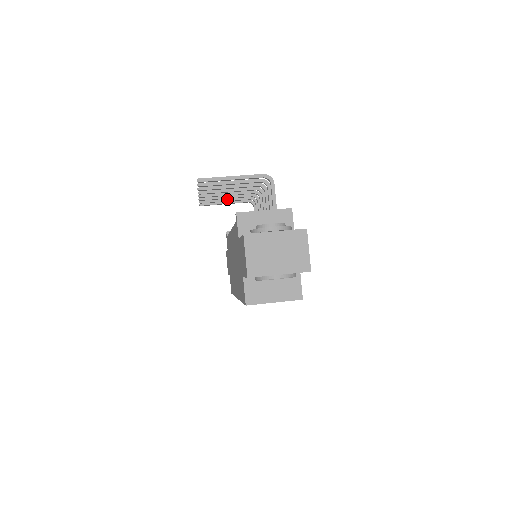
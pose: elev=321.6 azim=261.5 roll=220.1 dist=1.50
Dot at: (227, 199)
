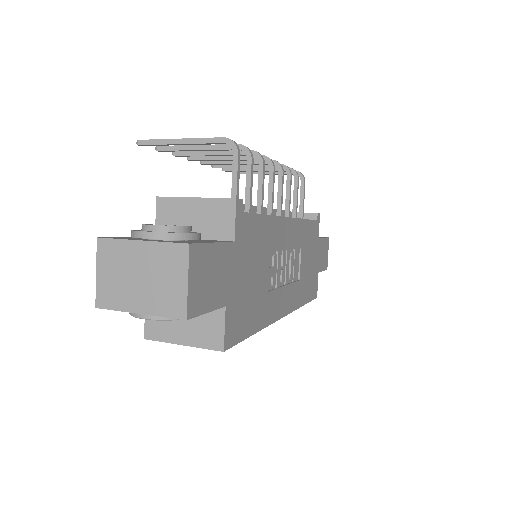
Dot at: (257, 168)
